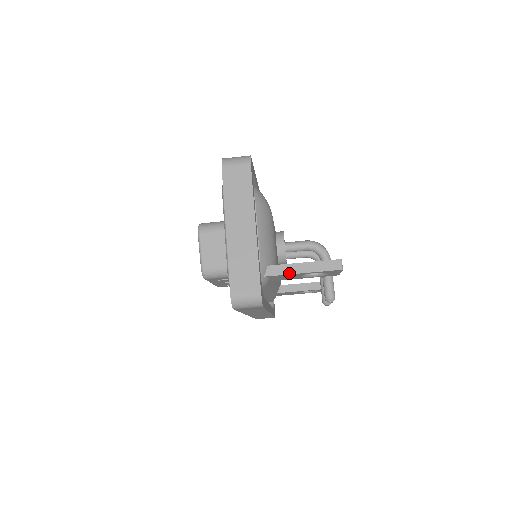
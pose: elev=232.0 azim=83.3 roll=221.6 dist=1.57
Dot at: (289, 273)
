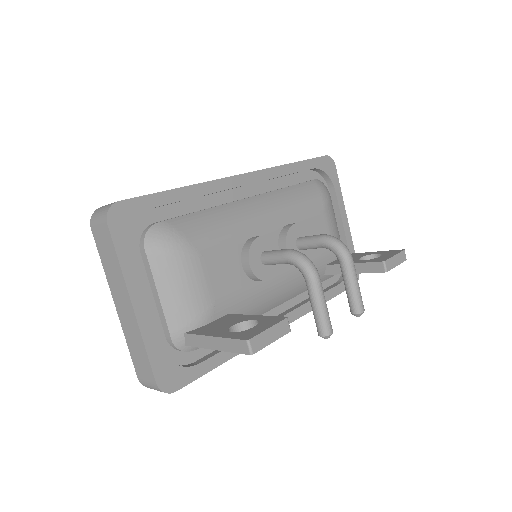
Dot at: (203, 347)
